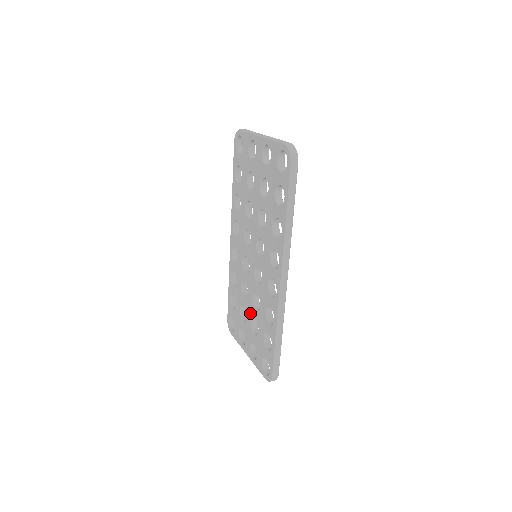
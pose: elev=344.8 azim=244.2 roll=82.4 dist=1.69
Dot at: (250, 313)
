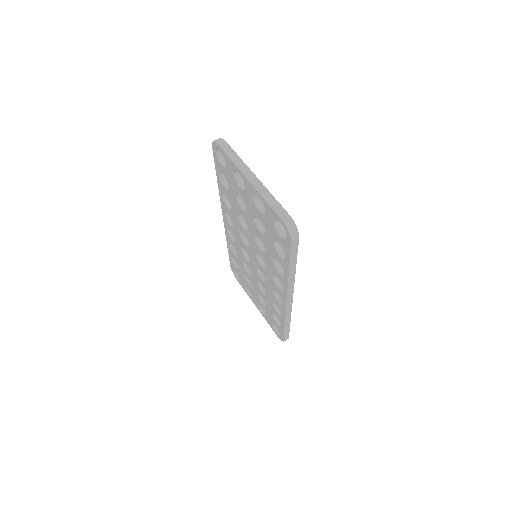
Dot at: (256, 288)
